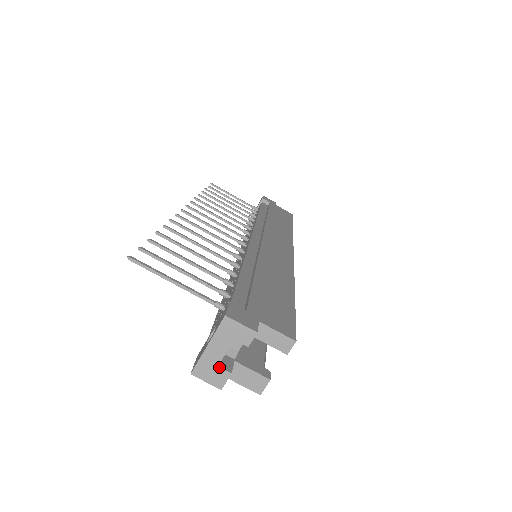
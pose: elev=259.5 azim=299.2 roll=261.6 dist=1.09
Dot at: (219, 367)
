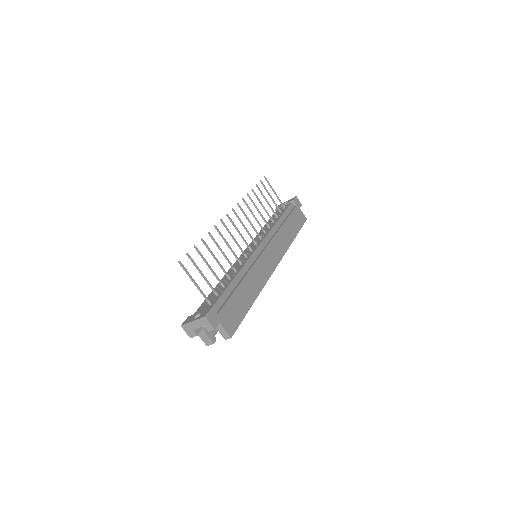
Dot at: (193, 331)
